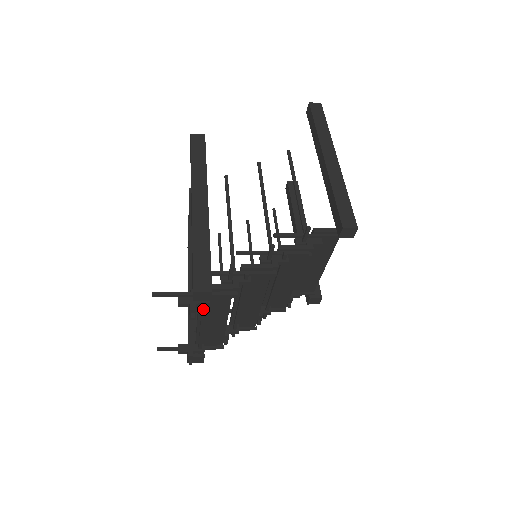
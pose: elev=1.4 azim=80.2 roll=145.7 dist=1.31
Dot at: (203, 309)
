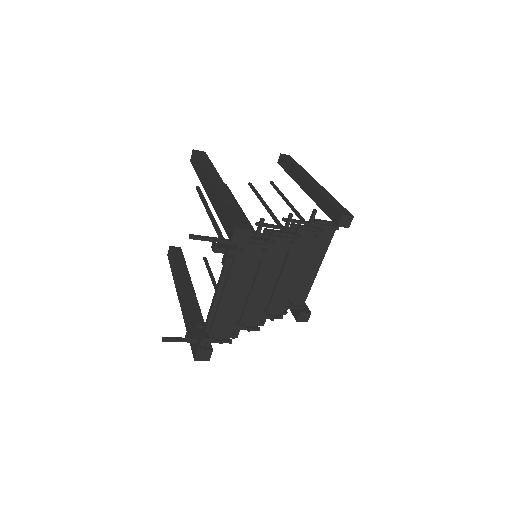
Dot at: (233, 263)
